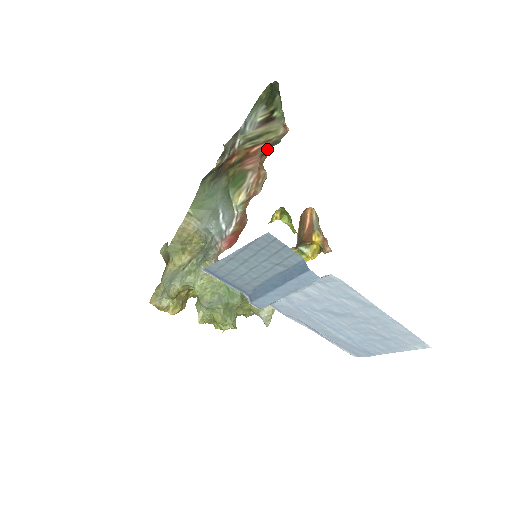
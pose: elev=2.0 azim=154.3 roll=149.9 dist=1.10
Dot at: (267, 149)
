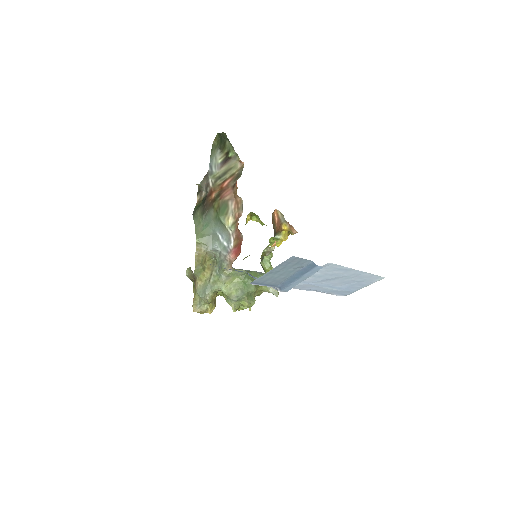
Dot at: (235, 182)
